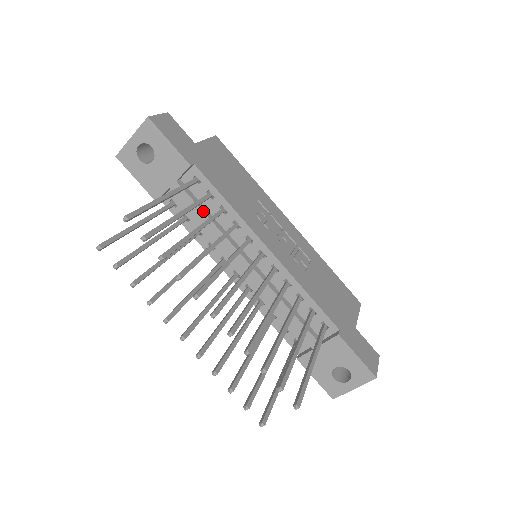
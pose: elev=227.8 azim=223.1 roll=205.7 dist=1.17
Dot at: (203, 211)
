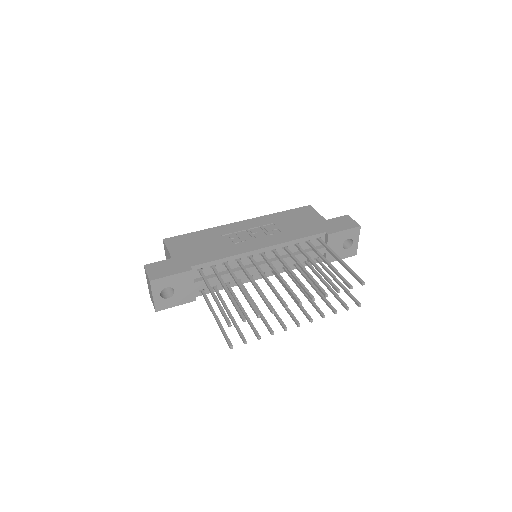
Dot at: occluded
